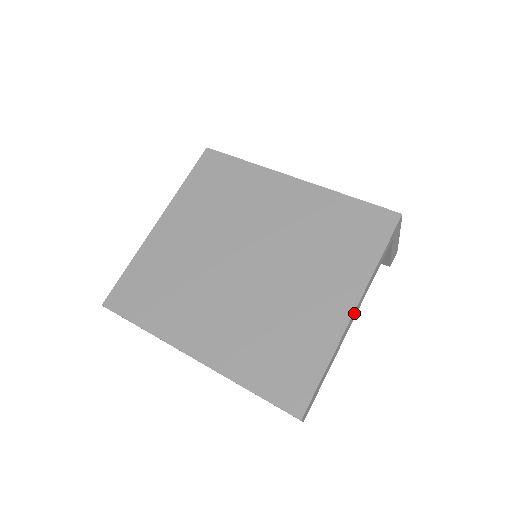
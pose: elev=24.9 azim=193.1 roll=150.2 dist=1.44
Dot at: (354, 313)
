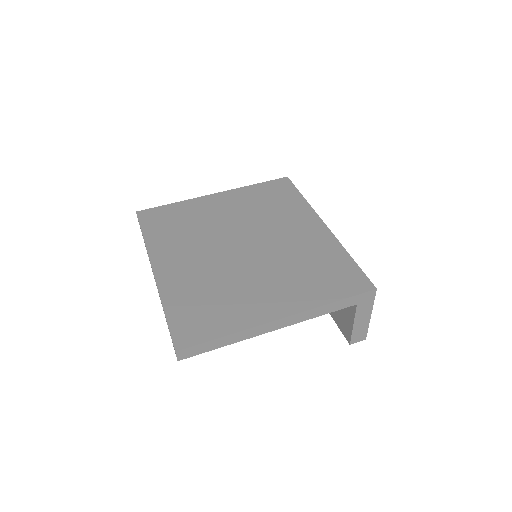
Dot at: (280, 321)
